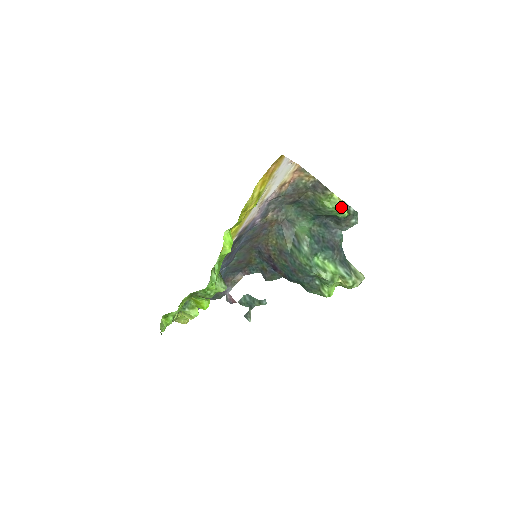
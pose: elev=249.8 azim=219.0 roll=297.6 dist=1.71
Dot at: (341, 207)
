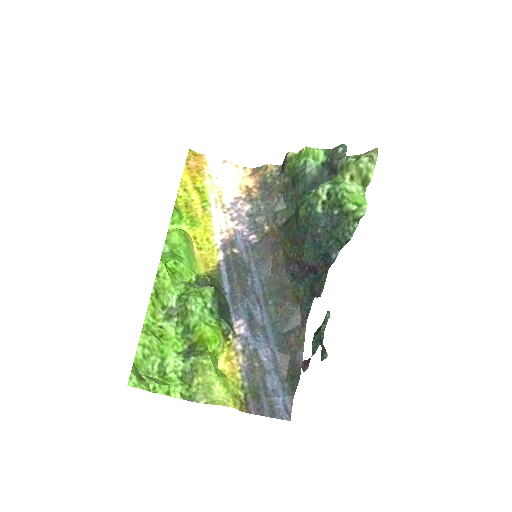
Dot at: (306, 149)
